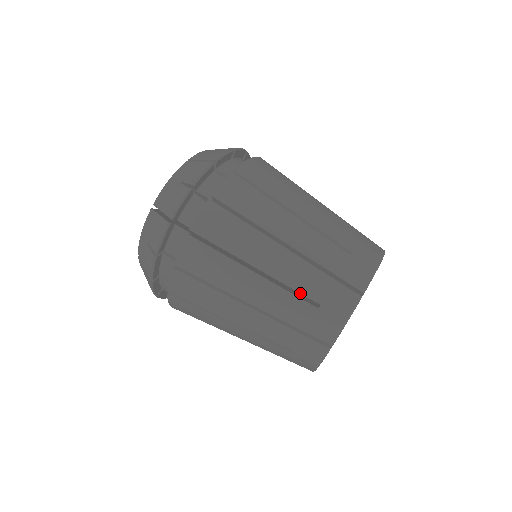
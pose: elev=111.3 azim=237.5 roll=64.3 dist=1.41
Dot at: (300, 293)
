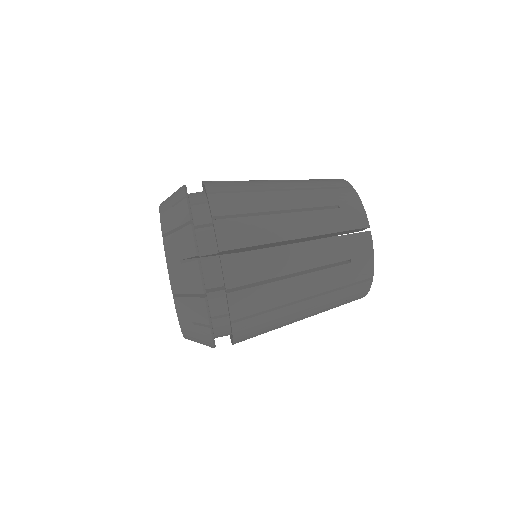
Dot at: occluded
